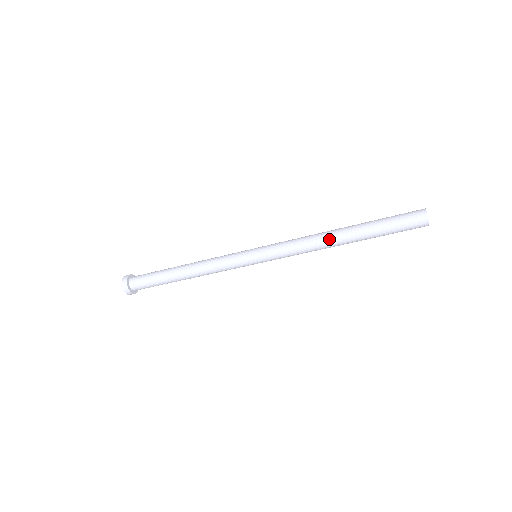
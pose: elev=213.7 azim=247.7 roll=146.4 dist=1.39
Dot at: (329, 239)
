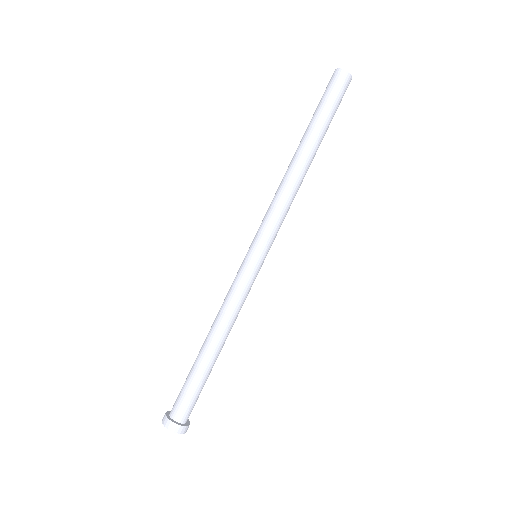
Dot at: (294, 168)
